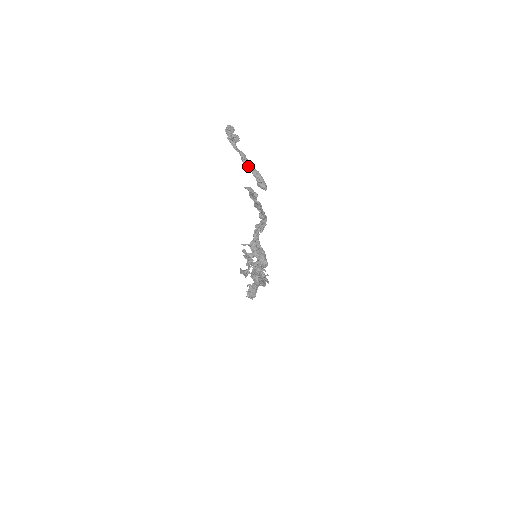
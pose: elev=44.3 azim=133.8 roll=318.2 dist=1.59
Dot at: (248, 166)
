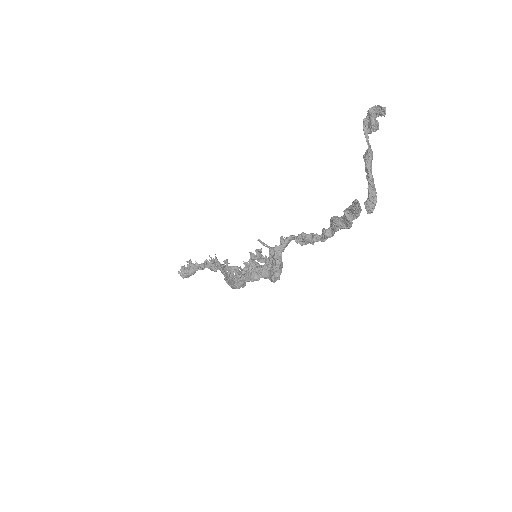
Dot at: (371, 173)
